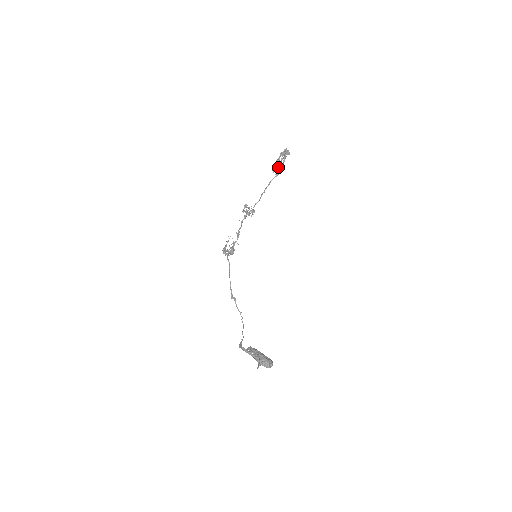
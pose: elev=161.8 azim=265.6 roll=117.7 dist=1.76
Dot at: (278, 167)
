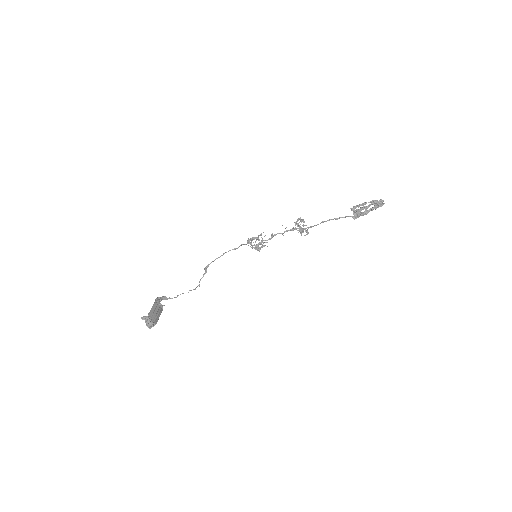
Dot at: (358, 209)
